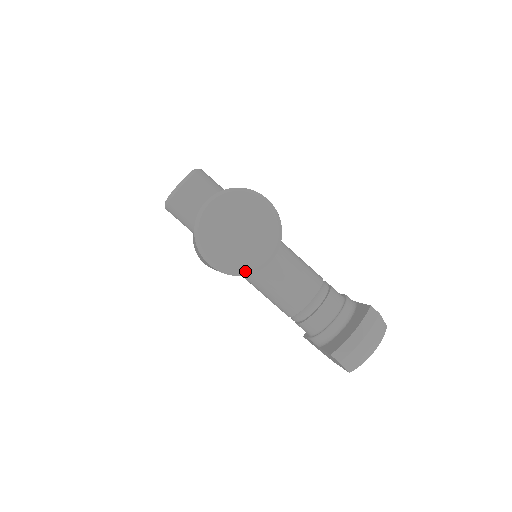
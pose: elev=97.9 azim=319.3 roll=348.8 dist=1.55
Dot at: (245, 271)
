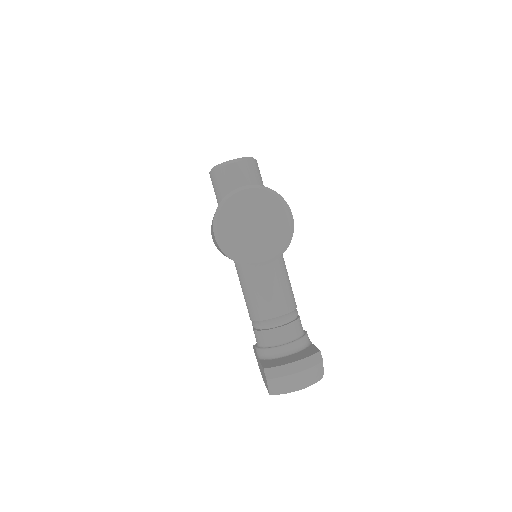
Dot at: (239, 259)
